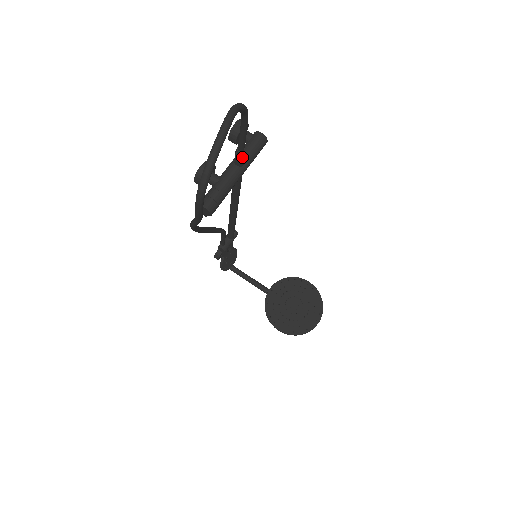
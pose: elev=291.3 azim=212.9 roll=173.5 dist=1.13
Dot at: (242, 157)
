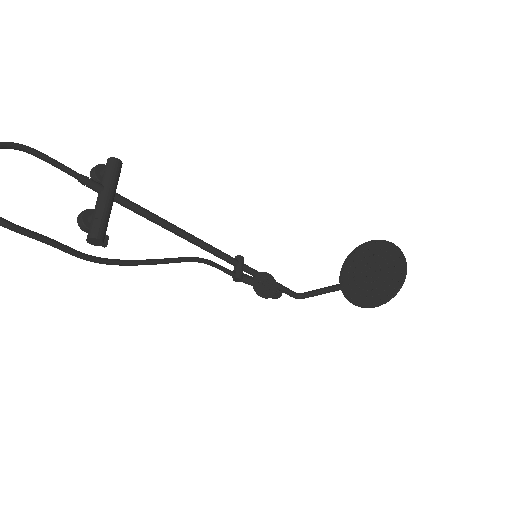
Dot at: (88, 182)
